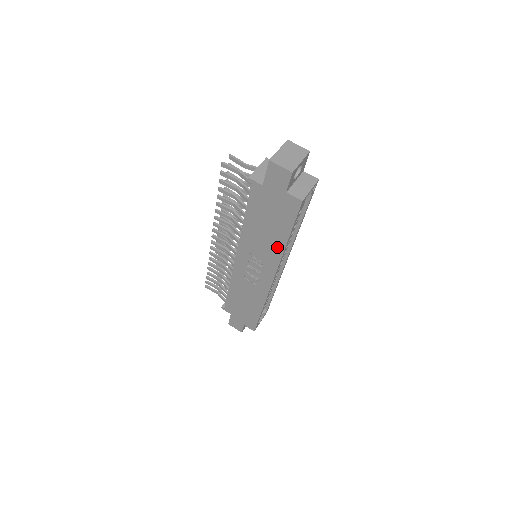
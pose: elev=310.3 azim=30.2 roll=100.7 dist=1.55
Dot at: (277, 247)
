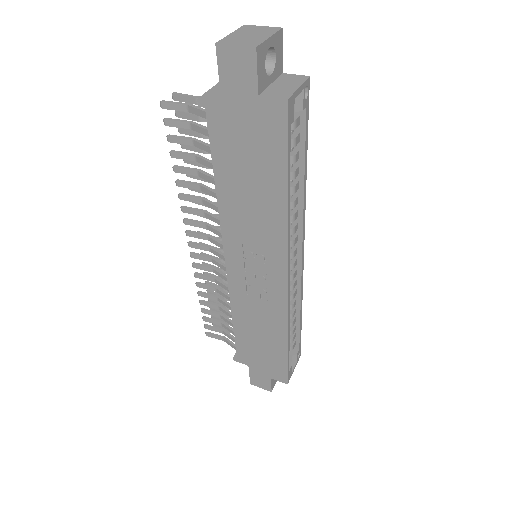
Dot at: (275, 215)
